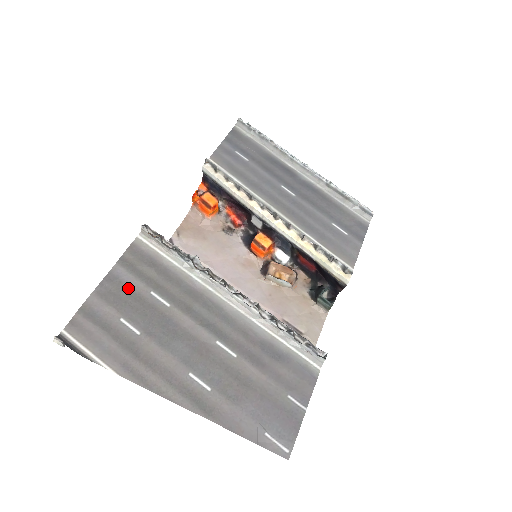
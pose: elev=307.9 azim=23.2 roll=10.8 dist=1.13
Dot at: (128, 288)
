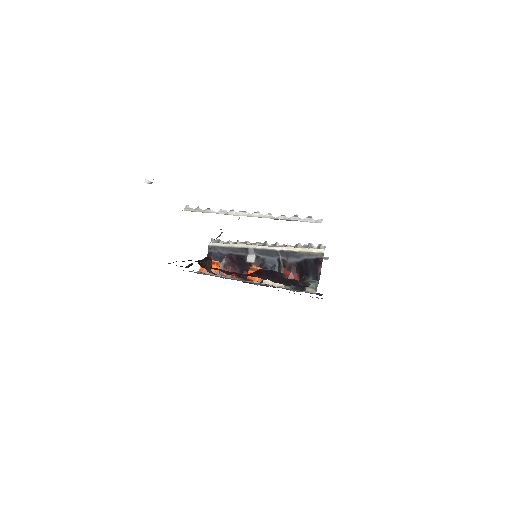
Dot at: occluded
